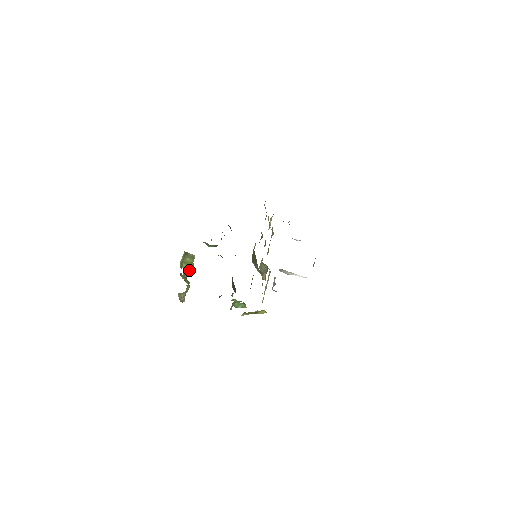
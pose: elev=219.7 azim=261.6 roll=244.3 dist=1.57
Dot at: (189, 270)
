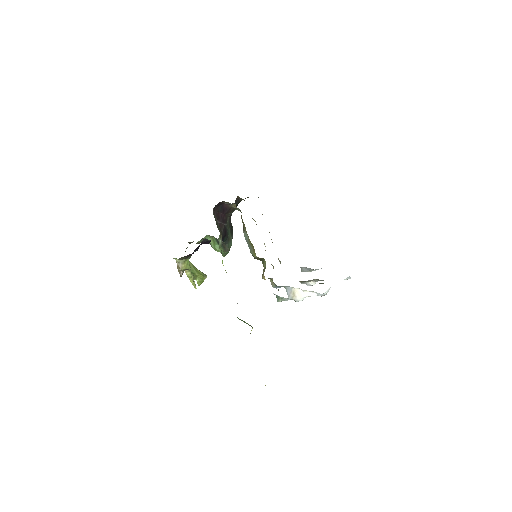
Dot at: (199, 284)
